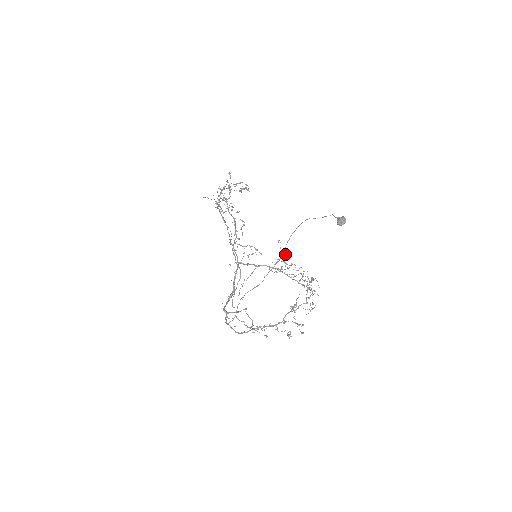
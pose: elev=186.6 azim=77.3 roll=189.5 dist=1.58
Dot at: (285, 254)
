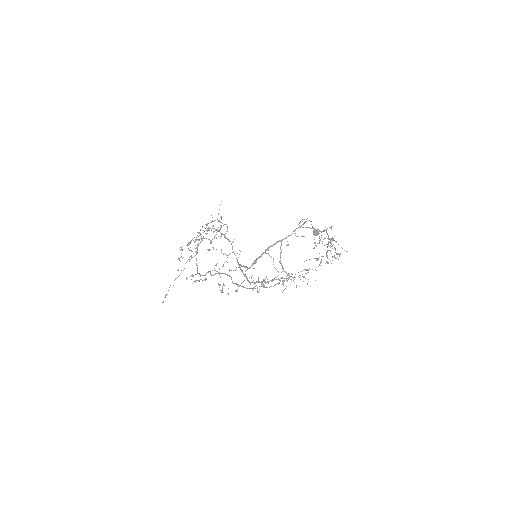
Dot at: (263, 279)
